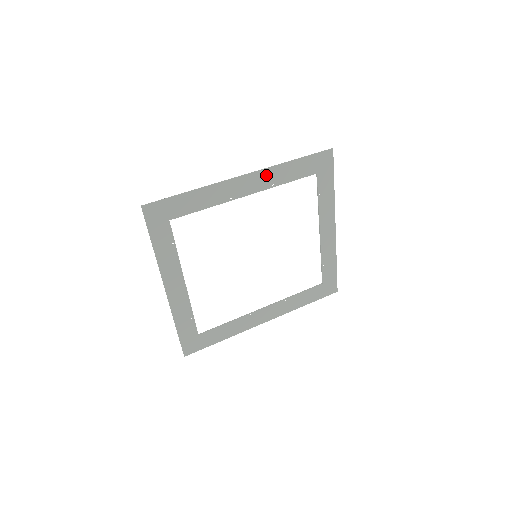
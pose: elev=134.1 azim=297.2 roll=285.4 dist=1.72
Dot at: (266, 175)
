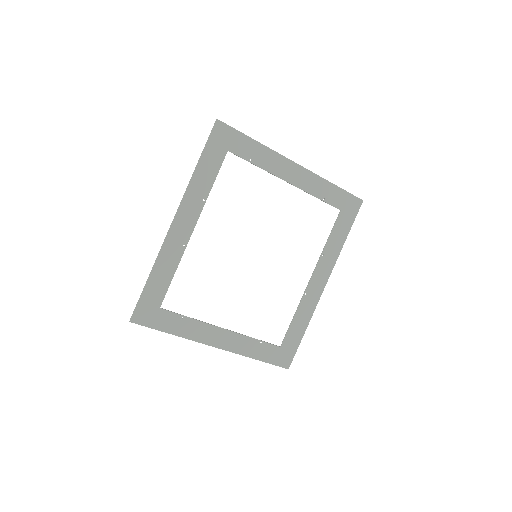
Dot at: (189, 201)
